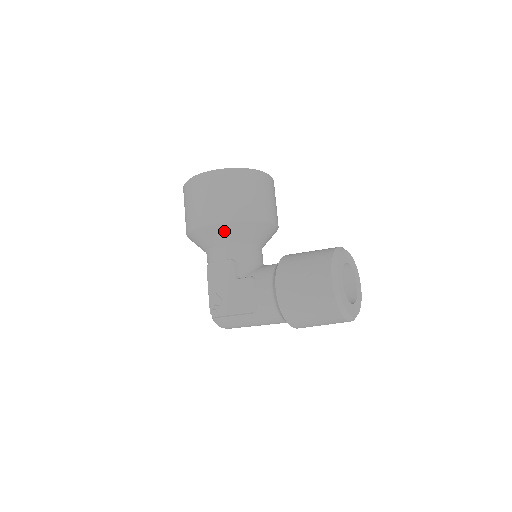
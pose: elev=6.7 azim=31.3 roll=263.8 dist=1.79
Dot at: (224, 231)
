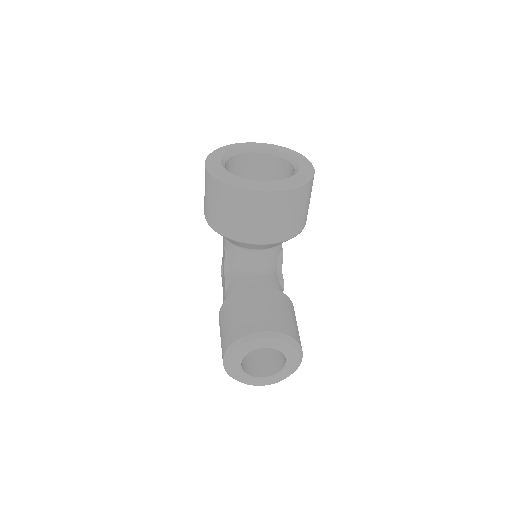
Dot at: occluded
